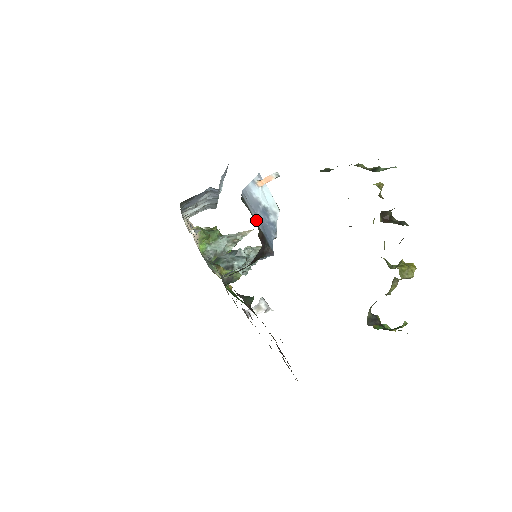
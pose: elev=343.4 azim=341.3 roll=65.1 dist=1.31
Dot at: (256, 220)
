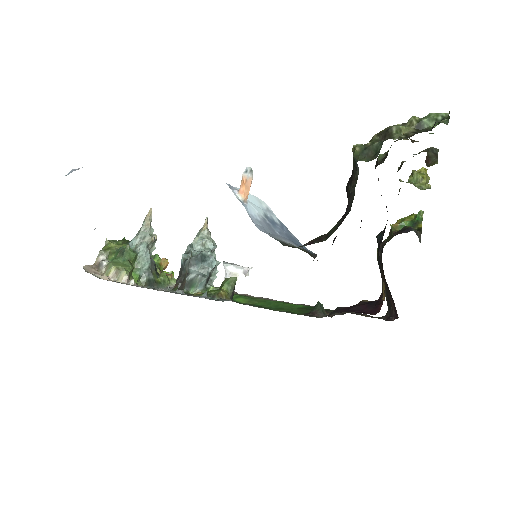
Dot at: (290, 244)
